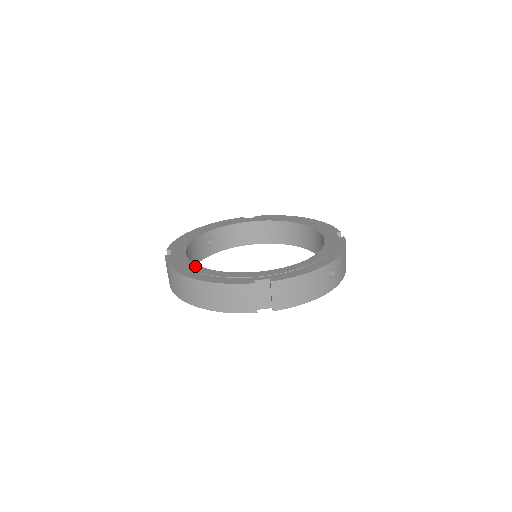
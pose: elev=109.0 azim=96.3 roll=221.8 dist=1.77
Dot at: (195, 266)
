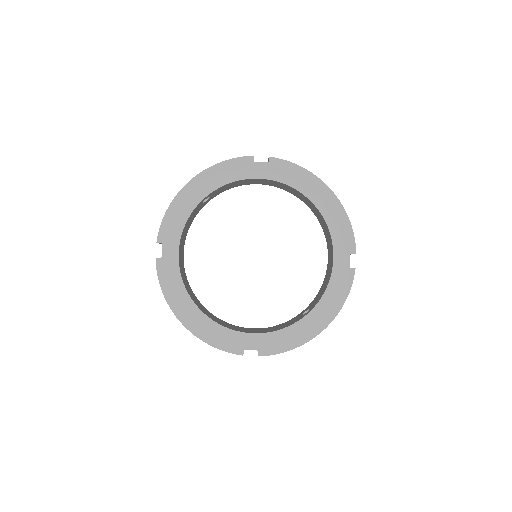
Dot at: (189, 301)
